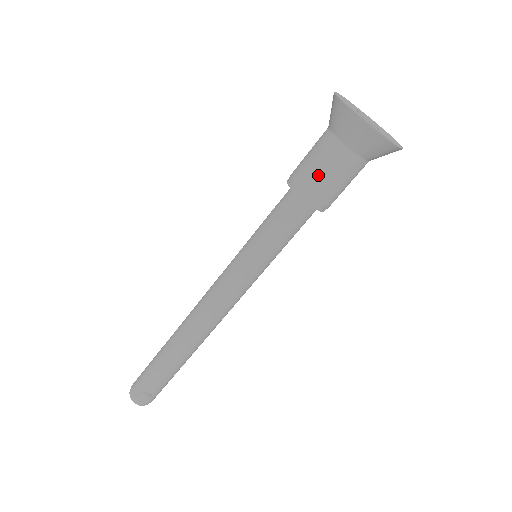
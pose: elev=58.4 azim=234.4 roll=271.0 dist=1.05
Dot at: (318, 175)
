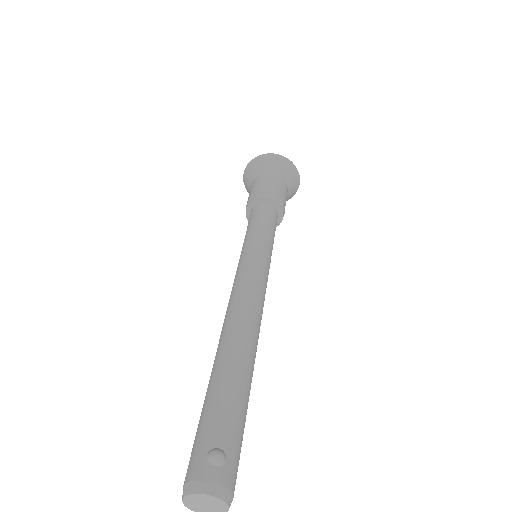
Dot at: (262, 186)
